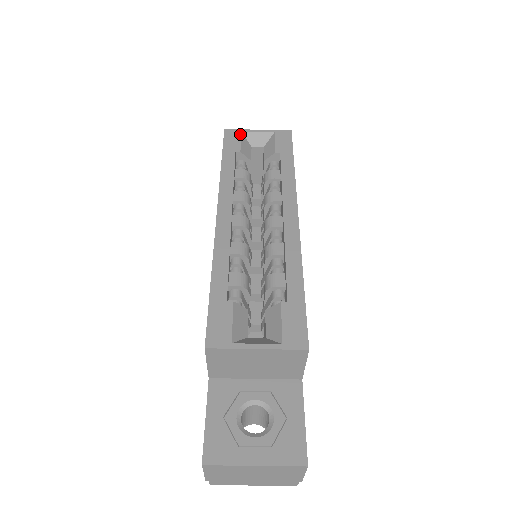
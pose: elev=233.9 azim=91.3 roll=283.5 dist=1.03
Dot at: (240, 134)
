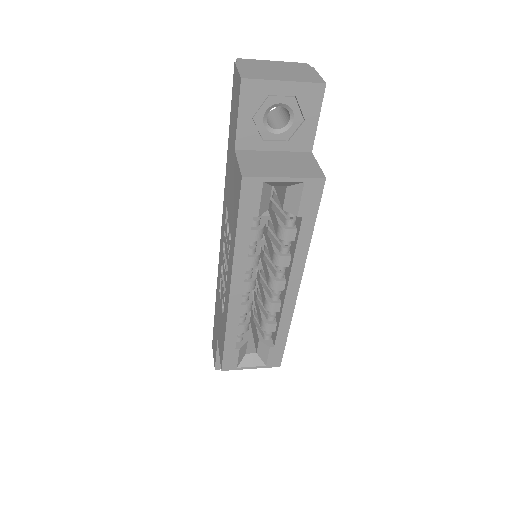
Dot at: (261, 187)
